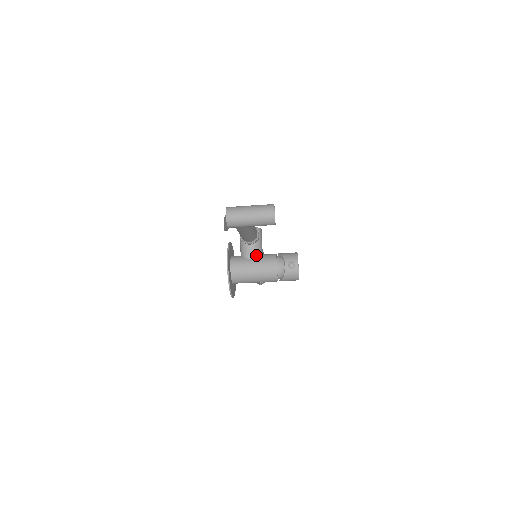
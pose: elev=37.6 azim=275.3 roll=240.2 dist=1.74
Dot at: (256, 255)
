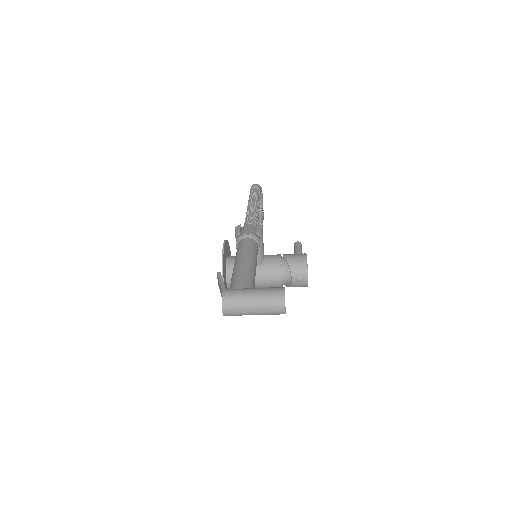
Dot at: (257, 264)
